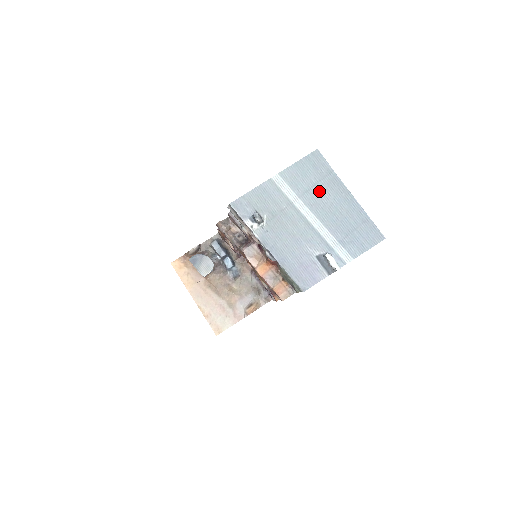
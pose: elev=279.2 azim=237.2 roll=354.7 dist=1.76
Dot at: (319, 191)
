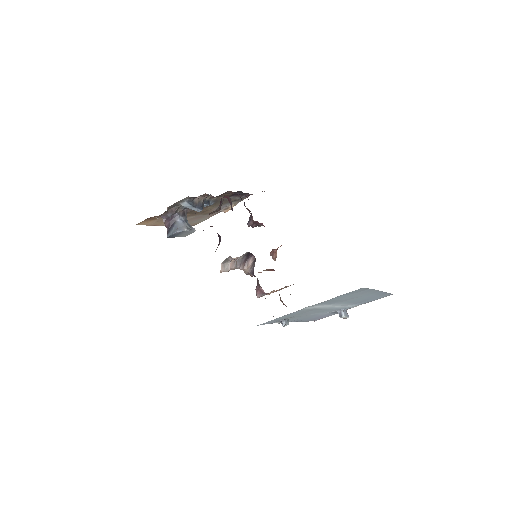
Dot at: (349, 298)
